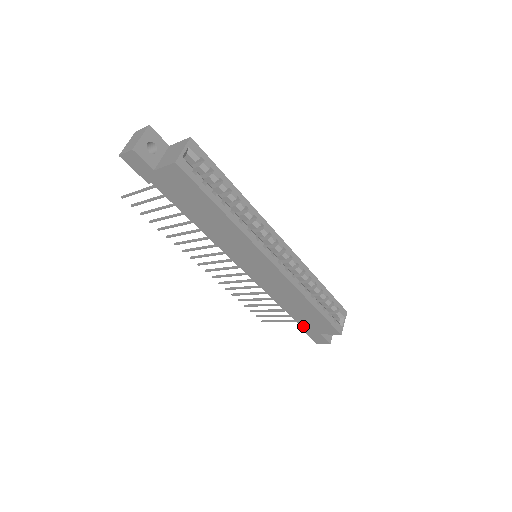
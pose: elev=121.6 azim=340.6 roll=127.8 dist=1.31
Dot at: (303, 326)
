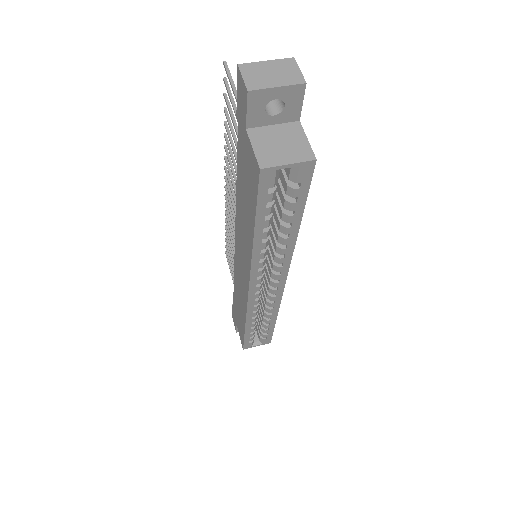
Dot at: (234, 306)
